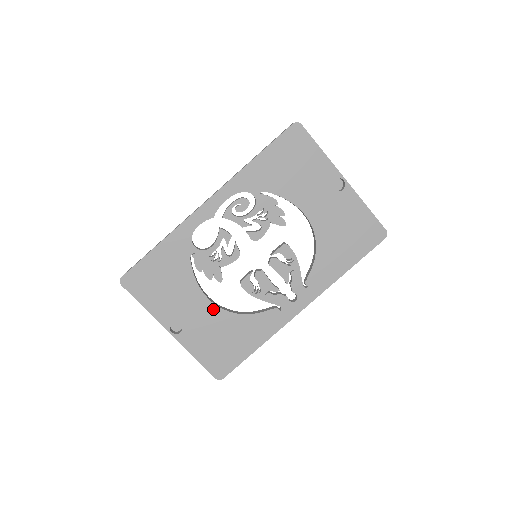
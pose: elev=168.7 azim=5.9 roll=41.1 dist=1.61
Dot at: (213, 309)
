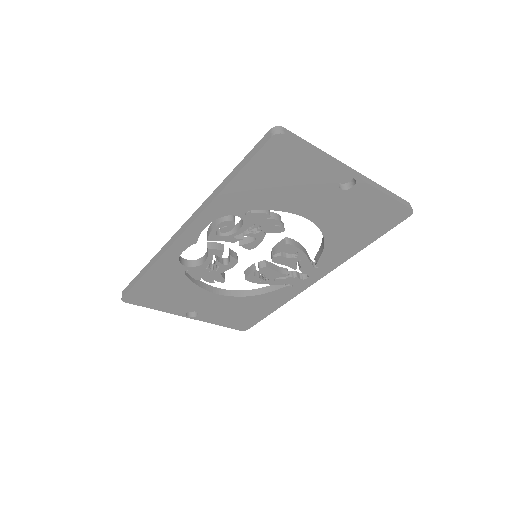
Dot at: (223, 298)
